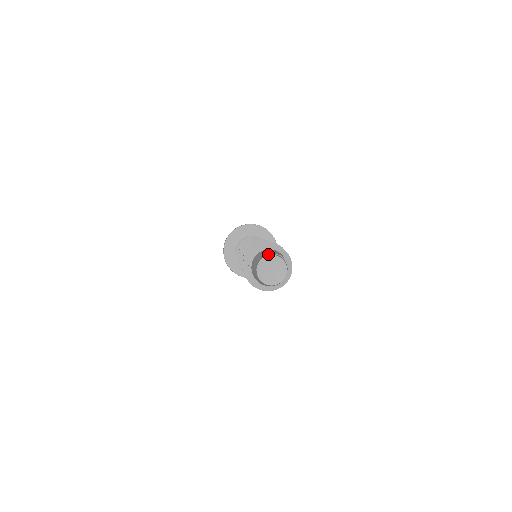
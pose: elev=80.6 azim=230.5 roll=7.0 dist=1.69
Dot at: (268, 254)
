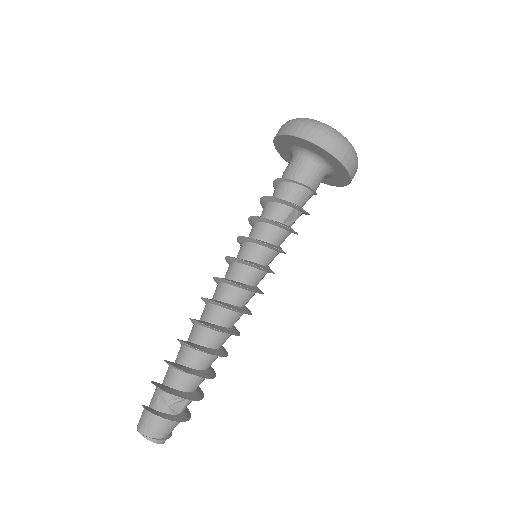
Dot at: (149, 438)
